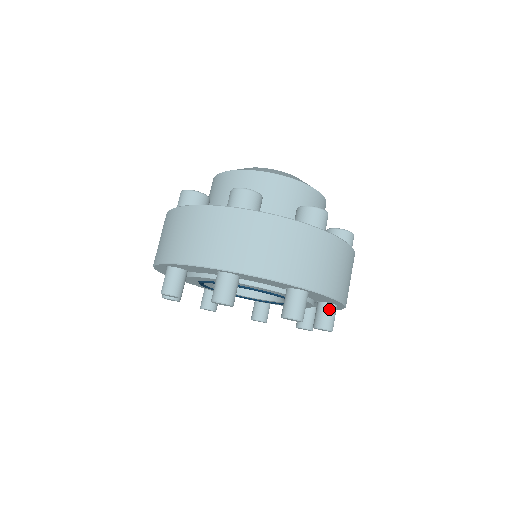
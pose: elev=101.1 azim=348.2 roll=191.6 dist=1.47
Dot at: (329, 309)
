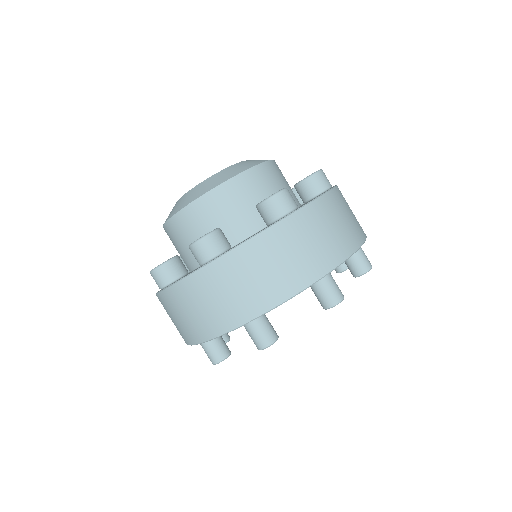
Dot at: occluded
